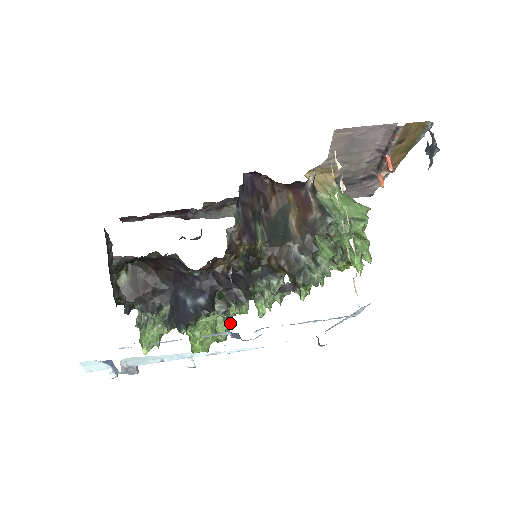
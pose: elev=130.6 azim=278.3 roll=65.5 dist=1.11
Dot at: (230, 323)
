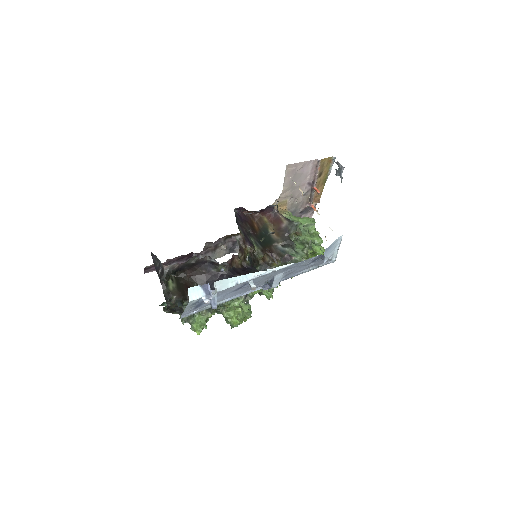
Dot at: (250, 306)
